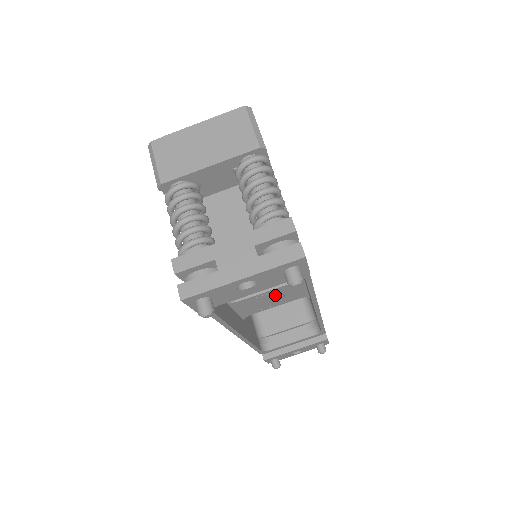
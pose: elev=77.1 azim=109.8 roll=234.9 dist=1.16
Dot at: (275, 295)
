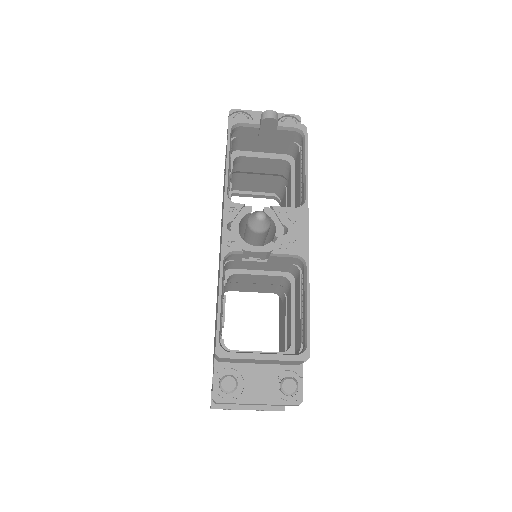
Dot at: occluded
